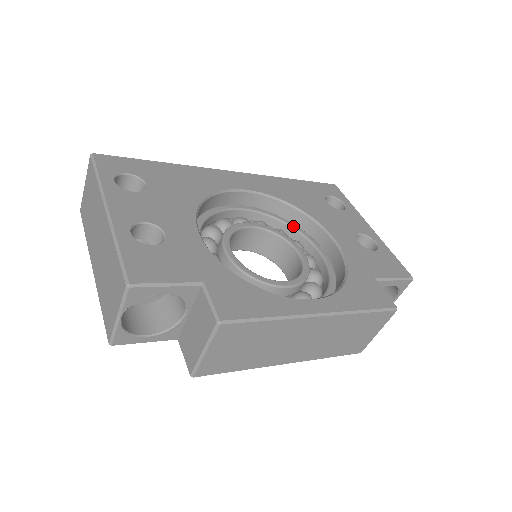
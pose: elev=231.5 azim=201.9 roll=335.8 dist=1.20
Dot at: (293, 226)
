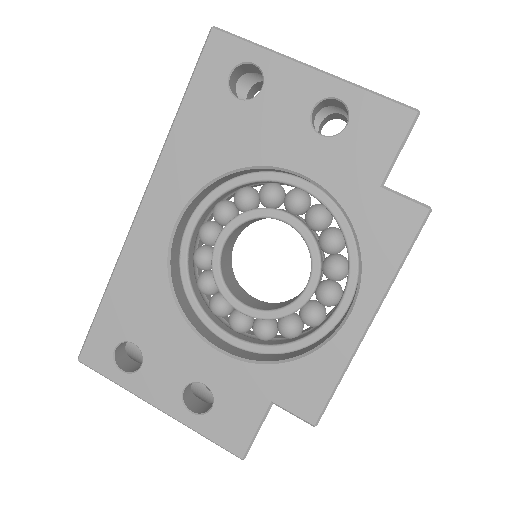
Dot at: (246, 182)
